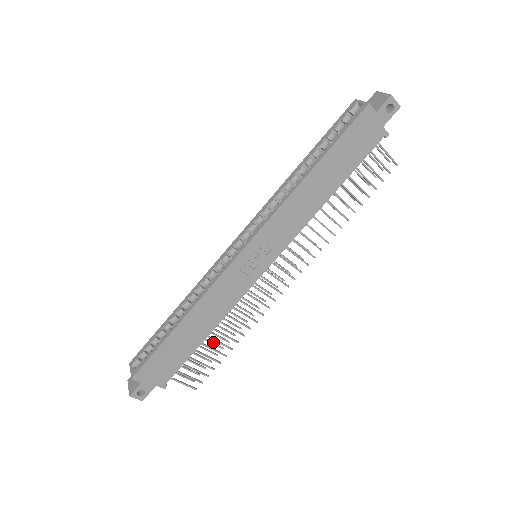
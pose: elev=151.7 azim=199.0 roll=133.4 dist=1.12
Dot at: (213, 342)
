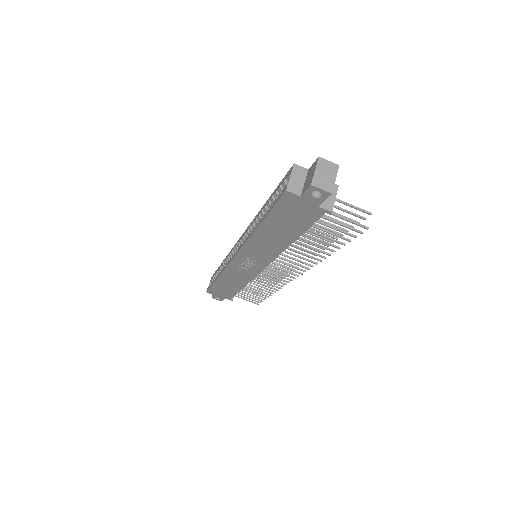
Dot at: occluded
